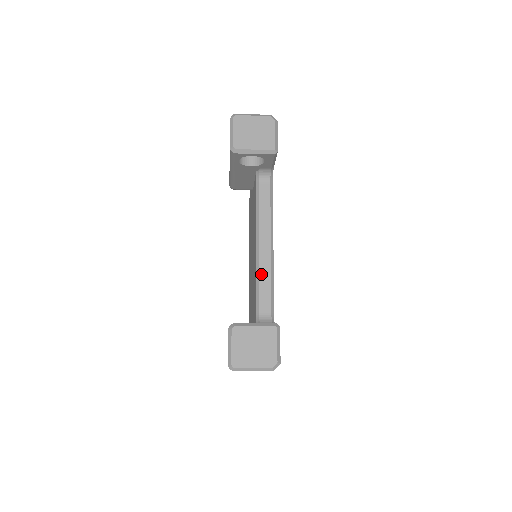
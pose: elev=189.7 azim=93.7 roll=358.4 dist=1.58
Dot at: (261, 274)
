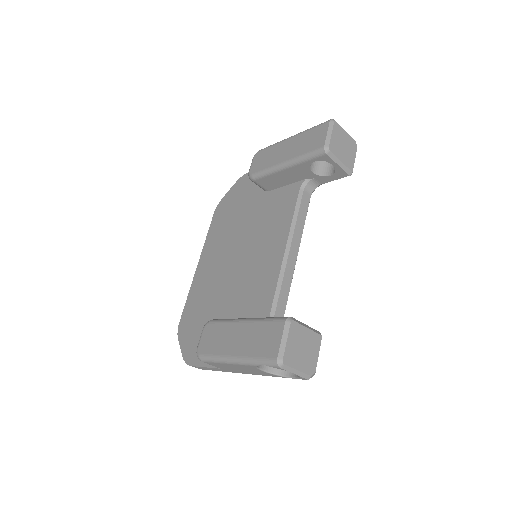
Dot at: (285, 277)
